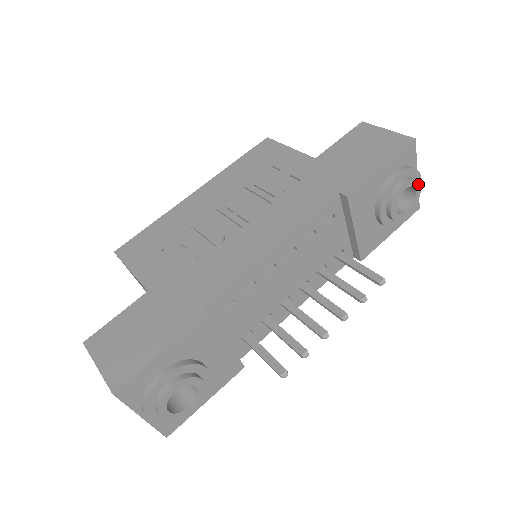
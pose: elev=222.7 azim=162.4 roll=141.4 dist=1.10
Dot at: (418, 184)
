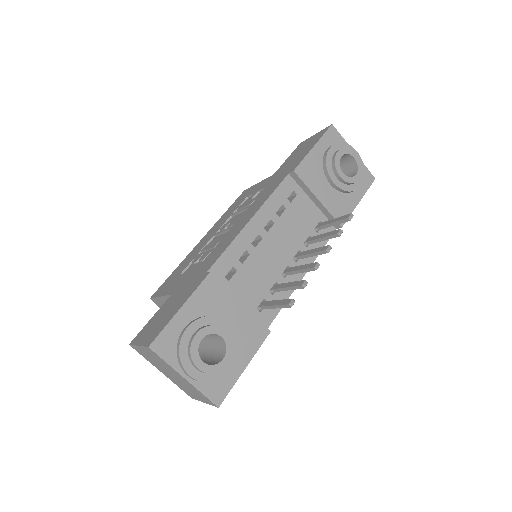
Dot at: (353, 152)
